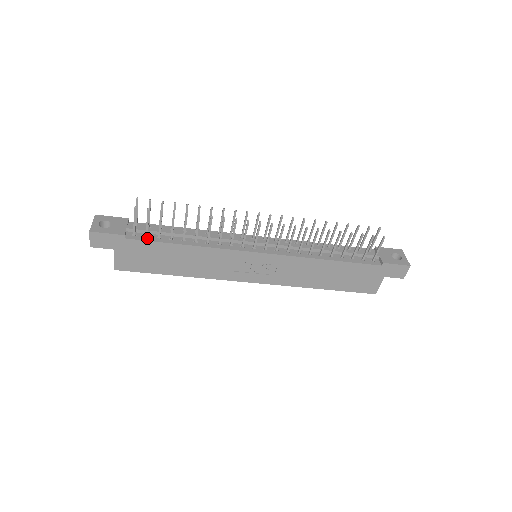
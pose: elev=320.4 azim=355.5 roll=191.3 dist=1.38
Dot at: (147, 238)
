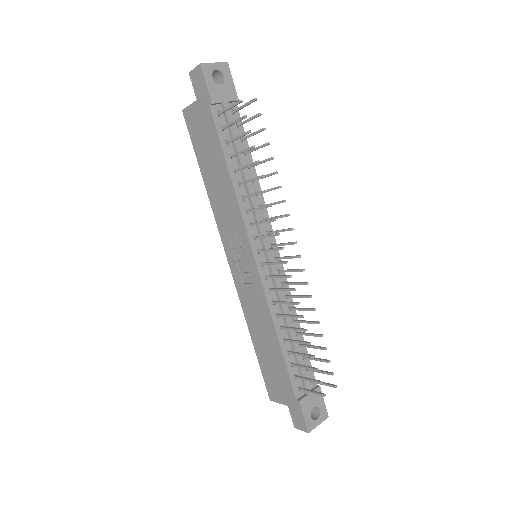
Dot at: (221, 129)
